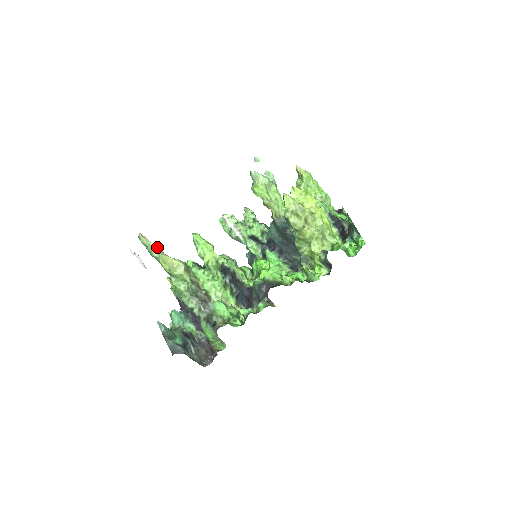
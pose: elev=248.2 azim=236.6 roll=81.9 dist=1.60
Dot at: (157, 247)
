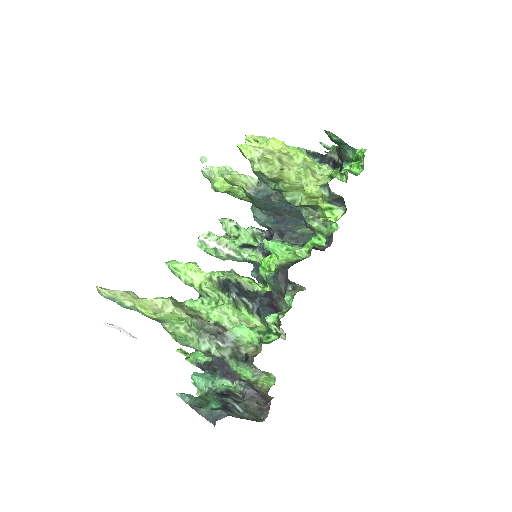
Dot at: (126, 294)
